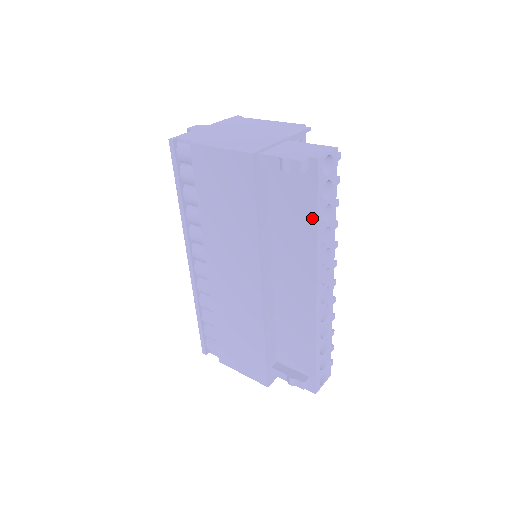
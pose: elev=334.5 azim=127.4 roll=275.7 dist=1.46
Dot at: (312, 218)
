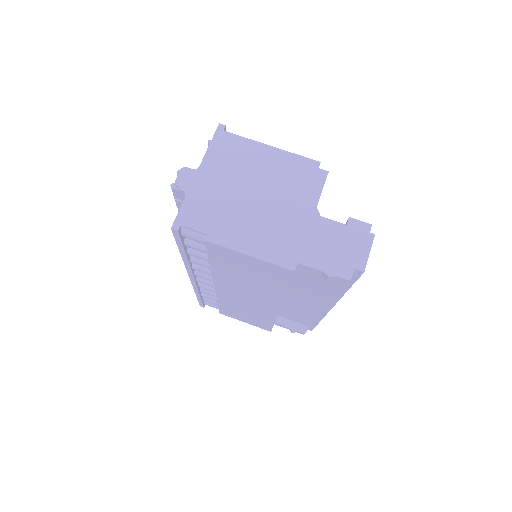
Dot at: (343, 288)
